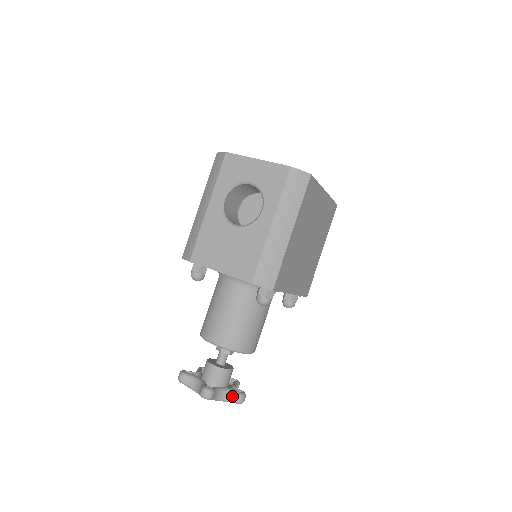
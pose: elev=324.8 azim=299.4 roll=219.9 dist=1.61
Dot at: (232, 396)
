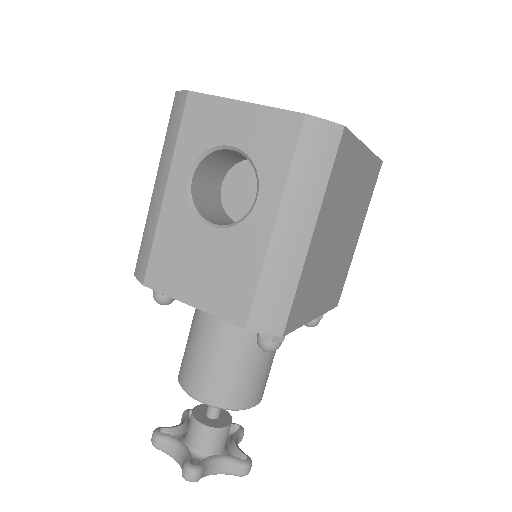
Dot at: (231, 467)
